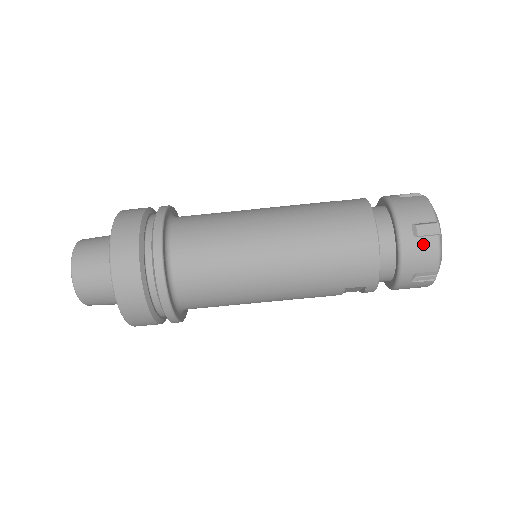
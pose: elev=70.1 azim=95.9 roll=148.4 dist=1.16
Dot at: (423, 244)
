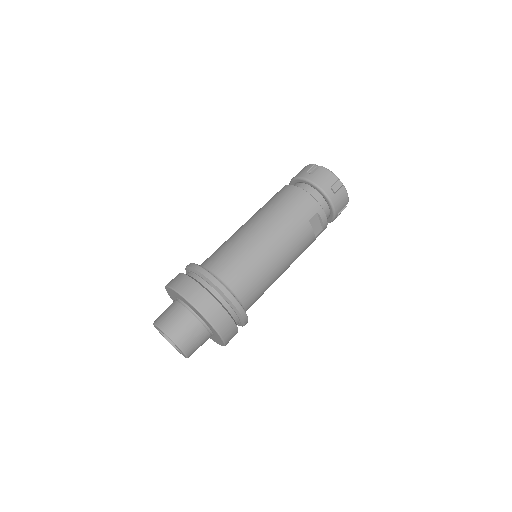
Dot at: (319, 173)
